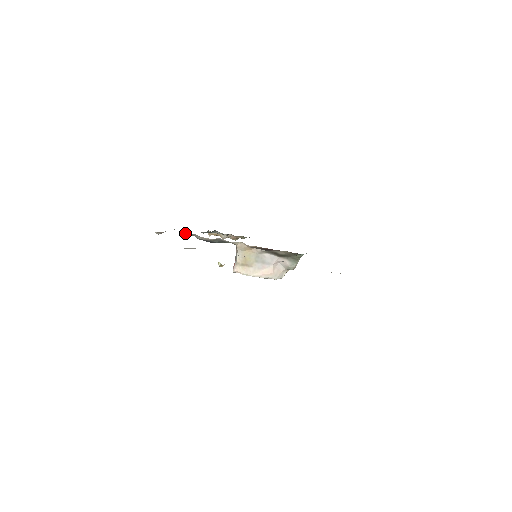
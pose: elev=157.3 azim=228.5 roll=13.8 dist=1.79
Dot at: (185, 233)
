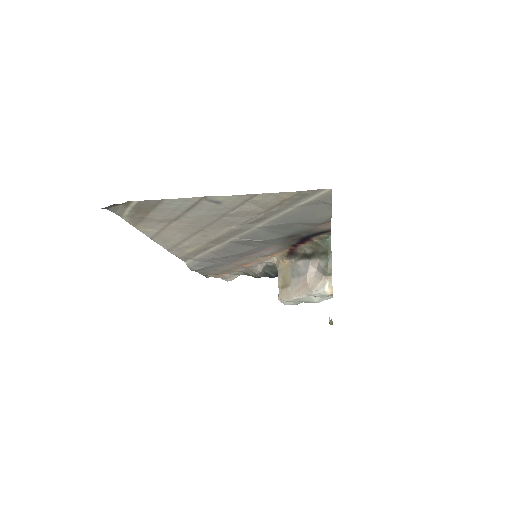
Dot at: (251, 274)
